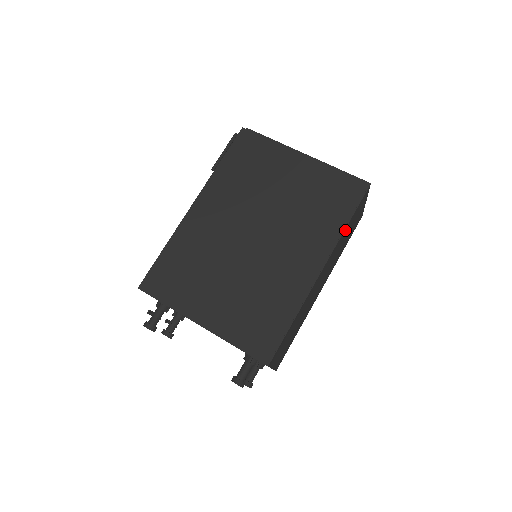
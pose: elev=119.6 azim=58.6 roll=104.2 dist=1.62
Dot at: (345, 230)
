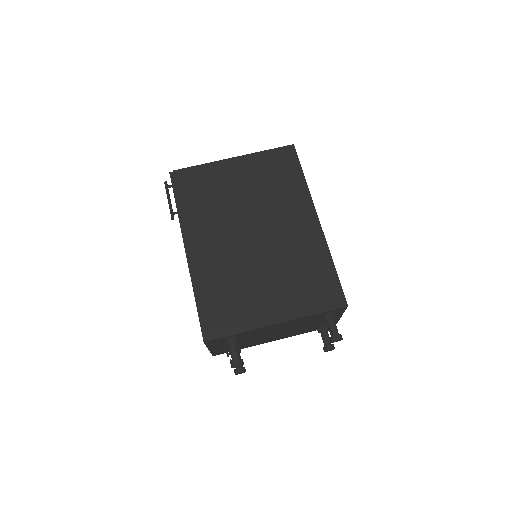
Dot at: occluded
